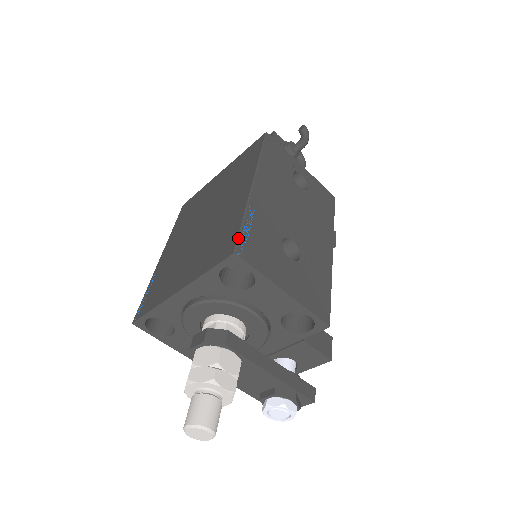
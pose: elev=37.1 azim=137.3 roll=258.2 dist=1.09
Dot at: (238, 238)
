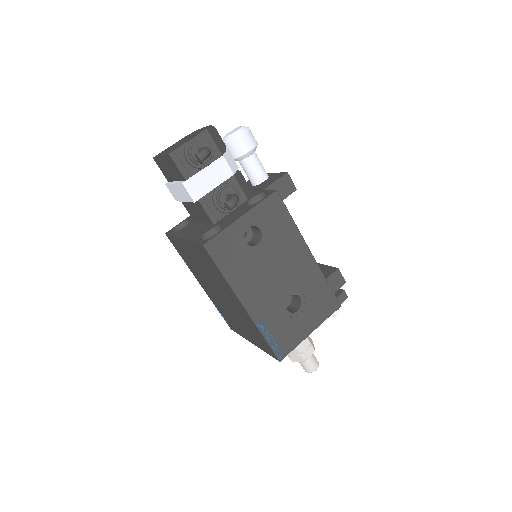
Dot at: (273, 352)
